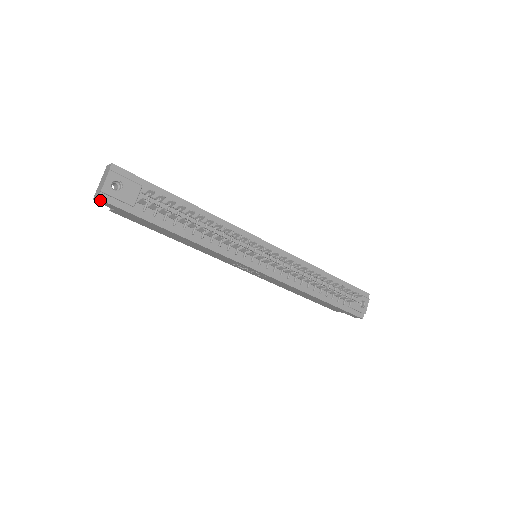
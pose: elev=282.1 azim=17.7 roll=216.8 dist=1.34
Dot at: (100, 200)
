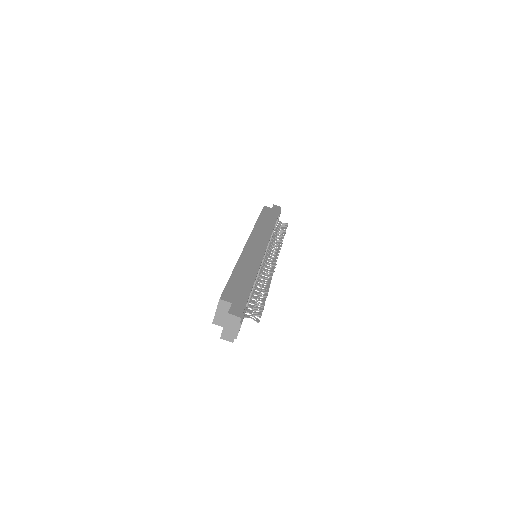
Dot at: (231, 340)
